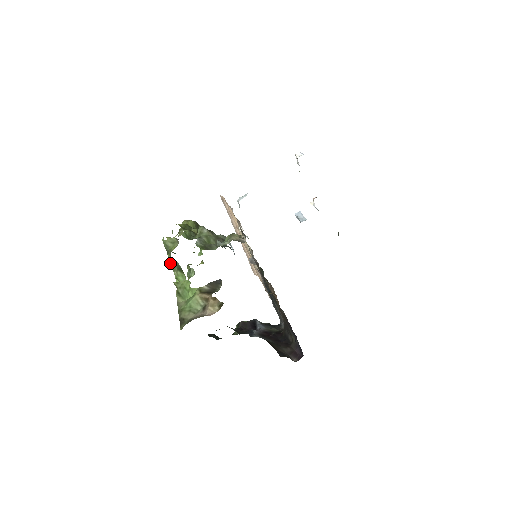
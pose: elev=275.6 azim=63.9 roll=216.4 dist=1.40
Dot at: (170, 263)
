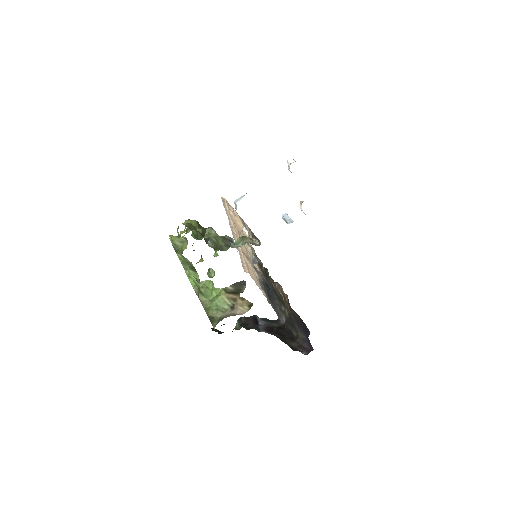
Dot at: (182, 262)
